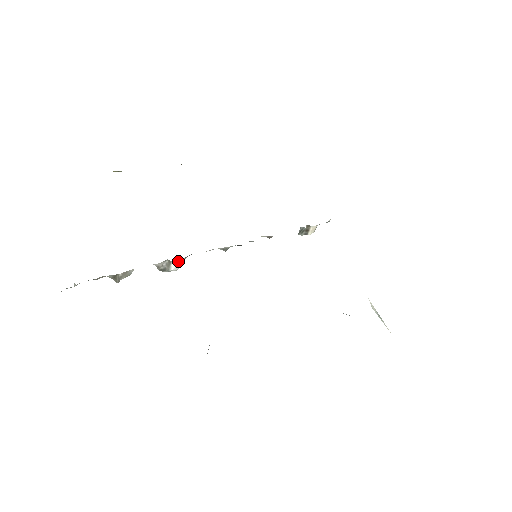
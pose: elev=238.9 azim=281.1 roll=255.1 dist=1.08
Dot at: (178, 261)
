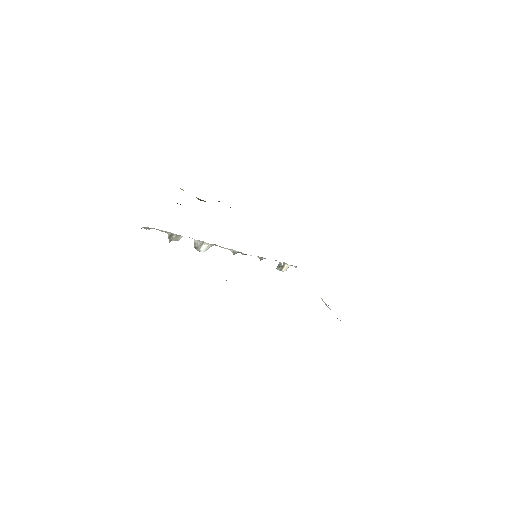
Dot at: (208, 244)
